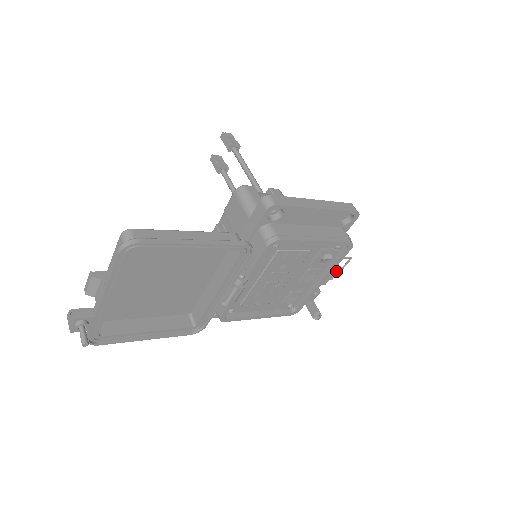
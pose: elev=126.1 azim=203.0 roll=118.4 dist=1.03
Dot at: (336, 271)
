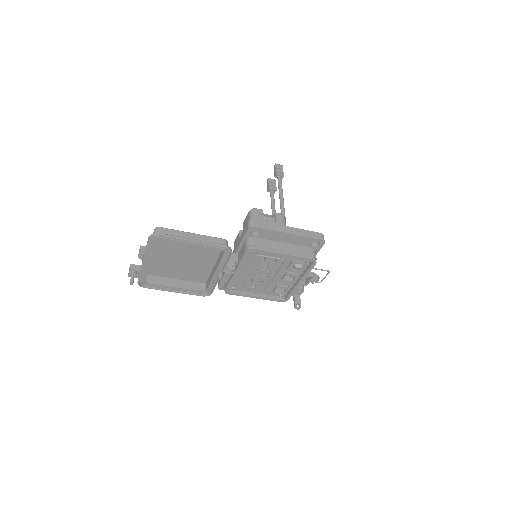
Dot at: (312, 278)
